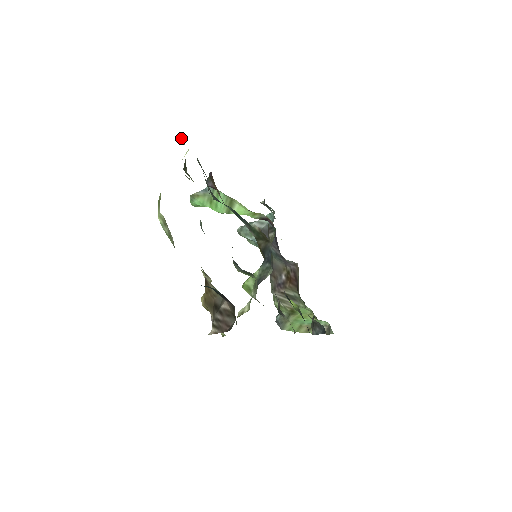
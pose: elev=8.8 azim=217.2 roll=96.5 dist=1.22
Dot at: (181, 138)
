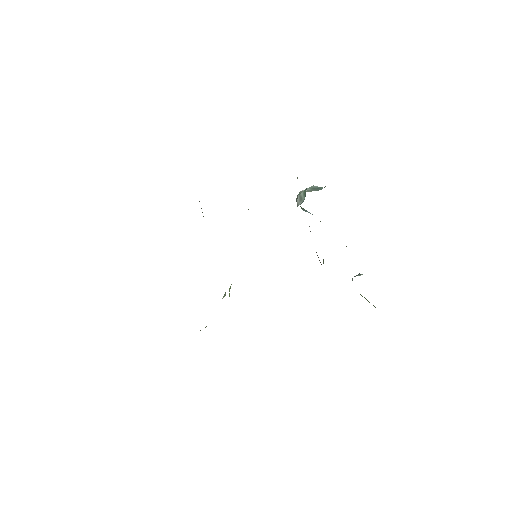
Dot at: occluded
